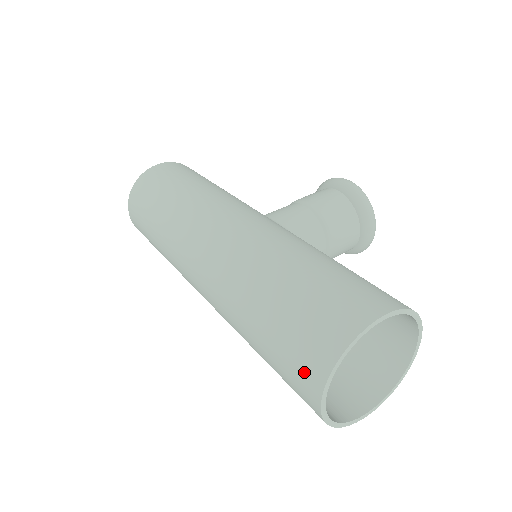
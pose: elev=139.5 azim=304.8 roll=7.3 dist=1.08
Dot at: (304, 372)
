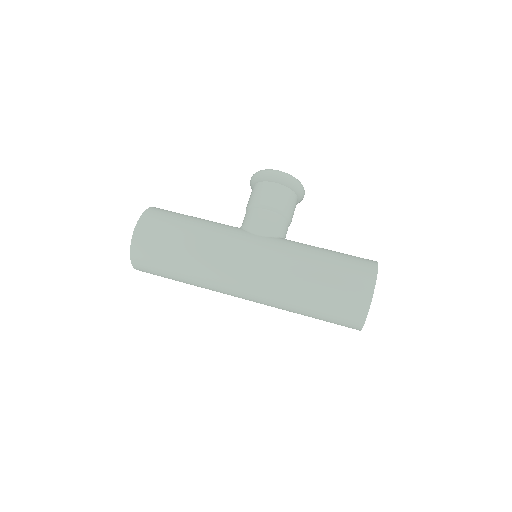
Dot at: (349, 323)
